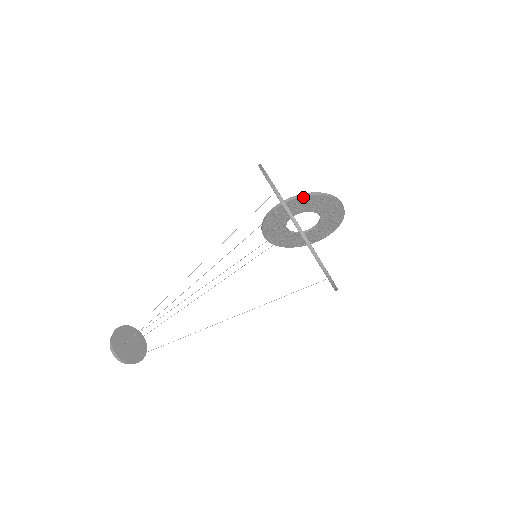
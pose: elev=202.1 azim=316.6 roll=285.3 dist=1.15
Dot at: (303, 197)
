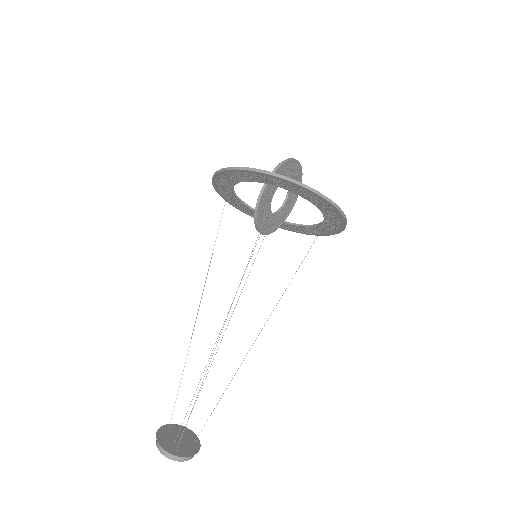
Dot at: (277, 171)
